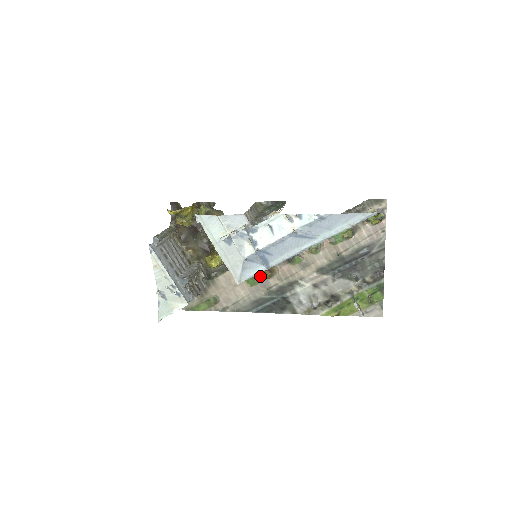
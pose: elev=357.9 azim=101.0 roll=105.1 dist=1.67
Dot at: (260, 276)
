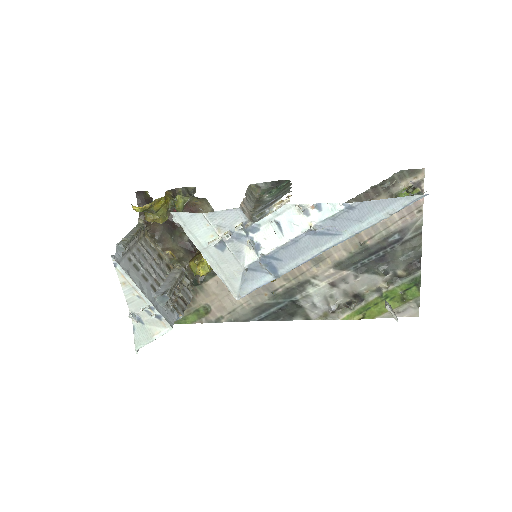
Dot at: occluded
